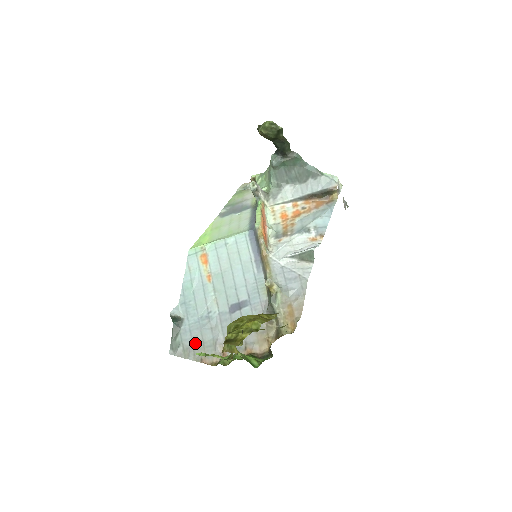
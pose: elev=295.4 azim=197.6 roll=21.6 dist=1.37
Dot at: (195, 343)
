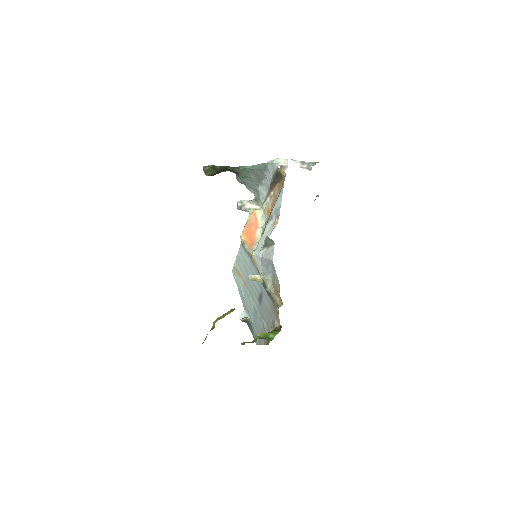
Dot at: (259, 332)
